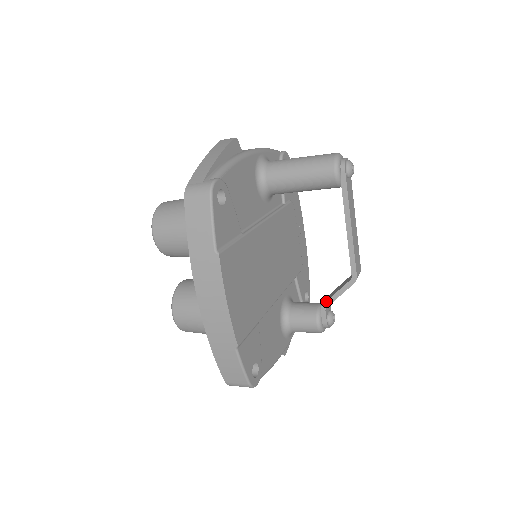
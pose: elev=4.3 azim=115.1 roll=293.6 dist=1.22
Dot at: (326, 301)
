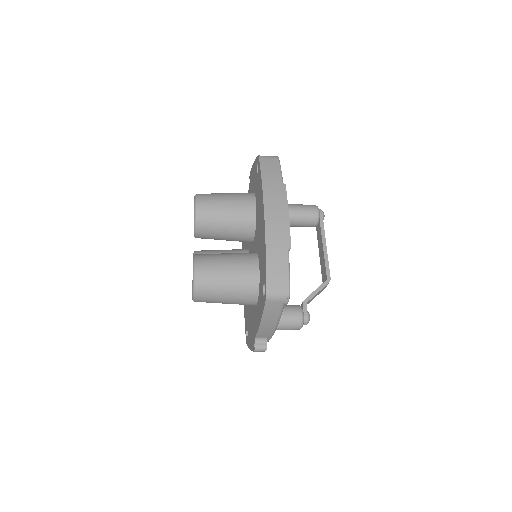
Dot at: (307, 297)
